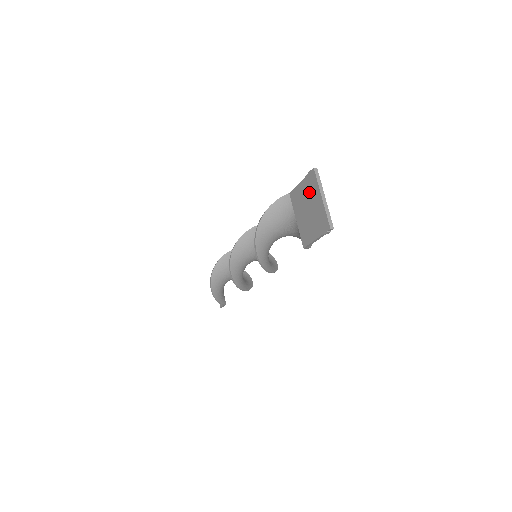
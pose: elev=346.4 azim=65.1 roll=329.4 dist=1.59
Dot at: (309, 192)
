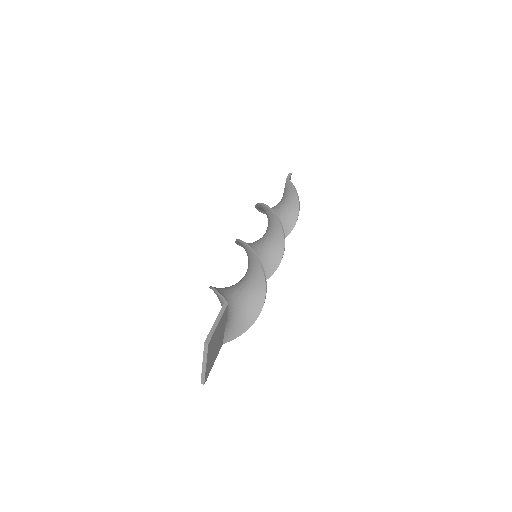
Dot at: occluded
